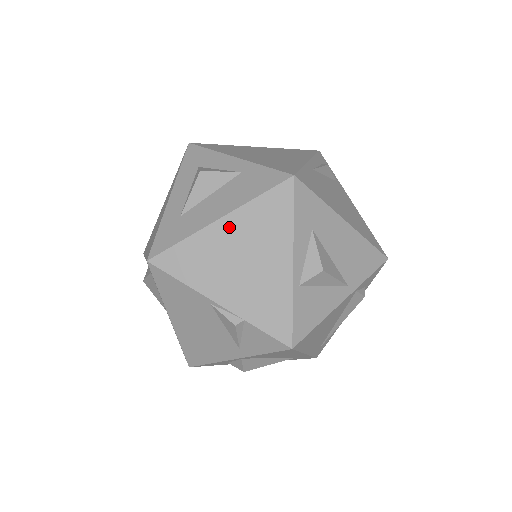
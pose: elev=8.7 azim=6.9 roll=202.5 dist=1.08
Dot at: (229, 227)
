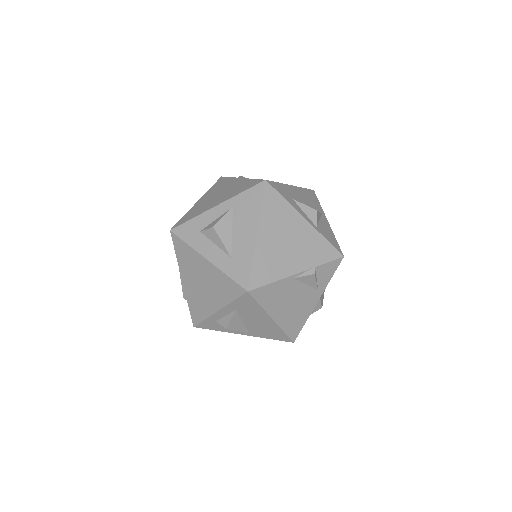
Dot at: (265, 233)
